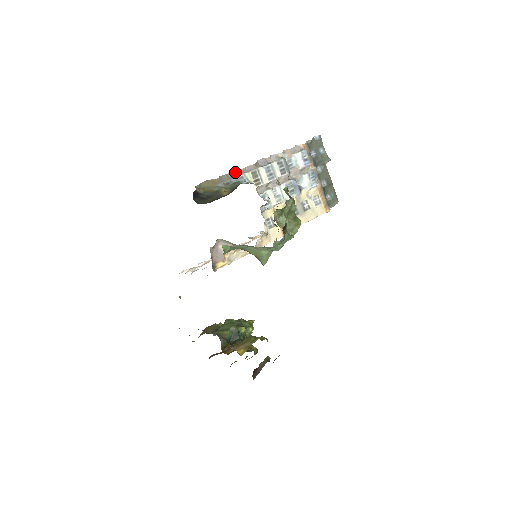
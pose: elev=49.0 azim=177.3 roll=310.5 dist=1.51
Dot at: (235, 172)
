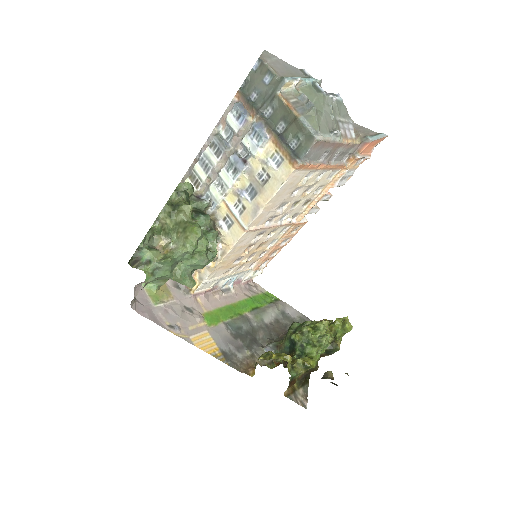
Dot at: occluded
